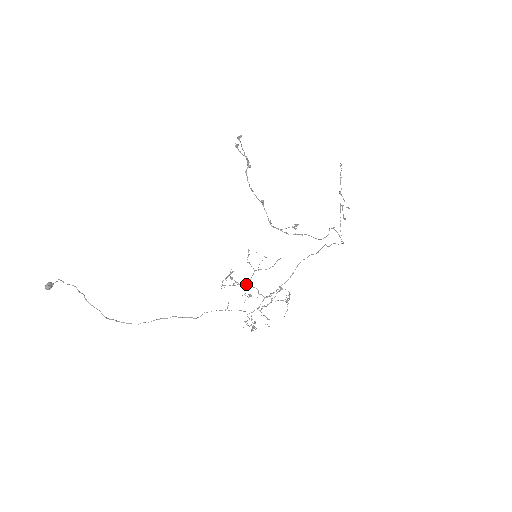
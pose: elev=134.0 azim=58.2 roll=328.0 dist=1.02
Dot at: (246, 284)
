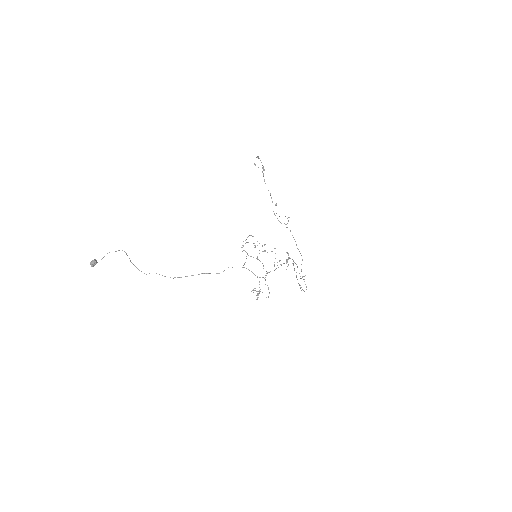
Dot at: occluded
